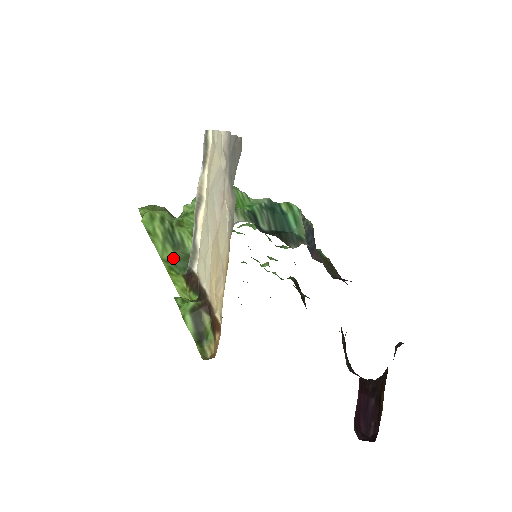
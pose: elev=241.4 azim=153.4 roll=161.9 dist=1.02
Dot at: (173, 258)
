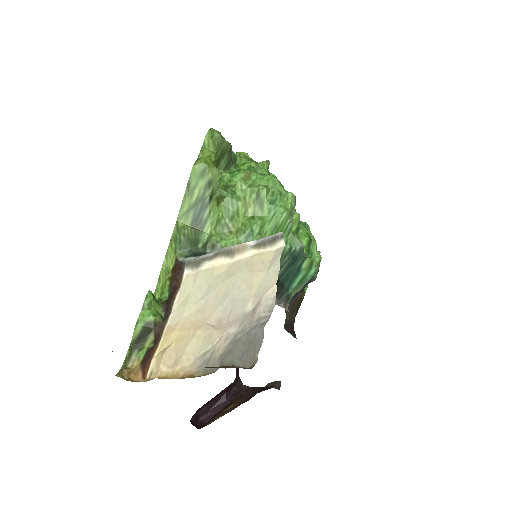
Dot at: (184, 233)
